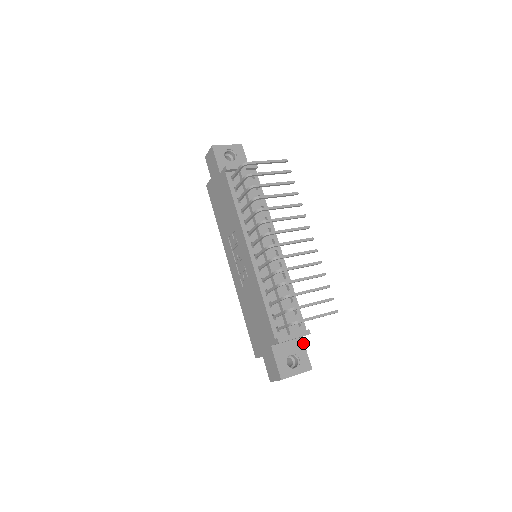
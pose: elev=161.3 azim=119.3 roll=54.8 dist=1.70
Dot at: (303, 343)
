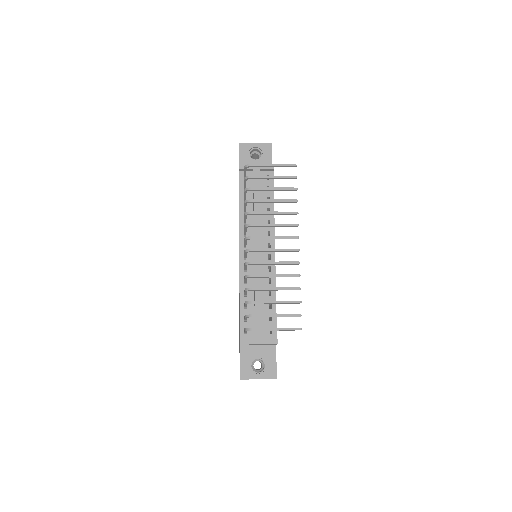
Dot at: (275, 351)
